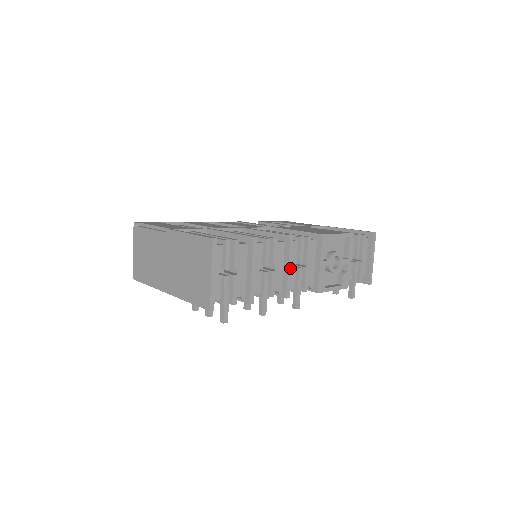
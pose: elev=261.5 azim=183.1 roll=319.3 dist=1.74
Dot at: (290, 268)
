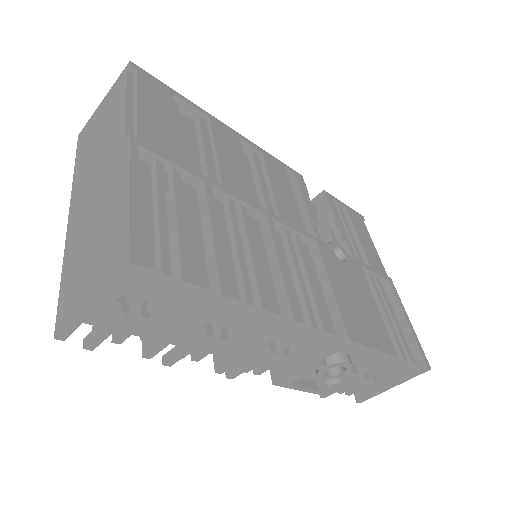
Dot at: (254, 350)
